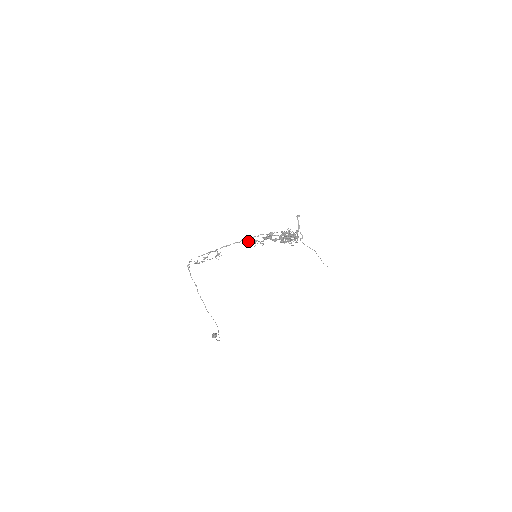
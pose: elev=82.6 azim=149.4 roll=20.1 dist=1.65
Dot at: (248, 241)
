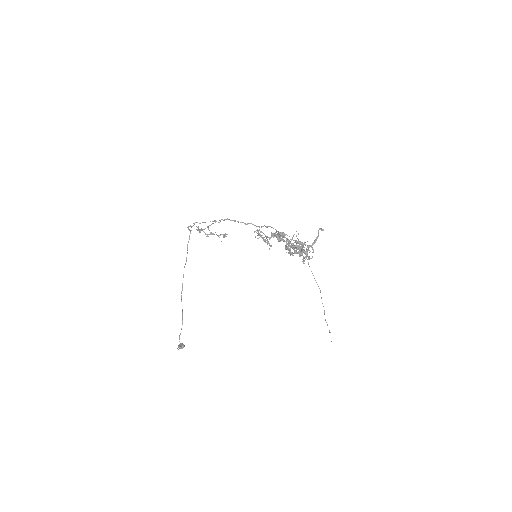
Dot at: (257, 233)
